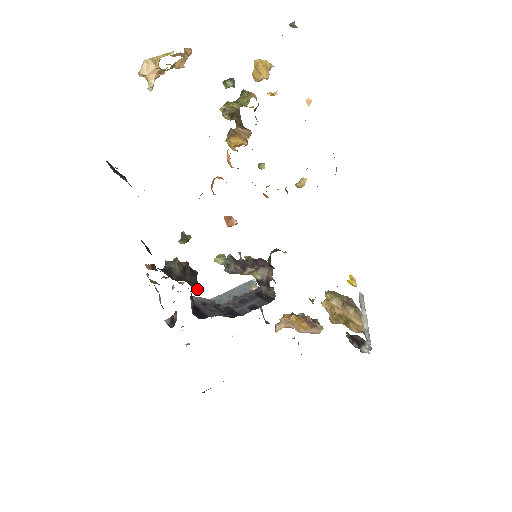
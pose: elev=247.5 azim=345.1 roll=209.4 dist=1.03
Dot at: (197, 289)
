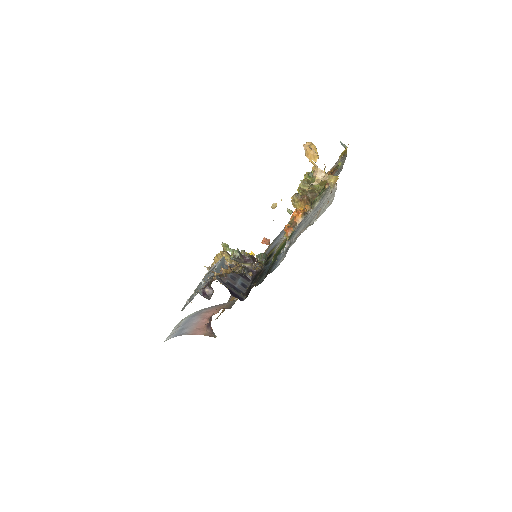
Dot at: occluded
